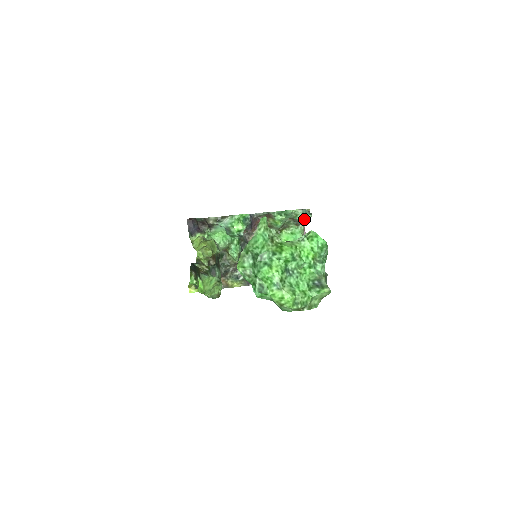
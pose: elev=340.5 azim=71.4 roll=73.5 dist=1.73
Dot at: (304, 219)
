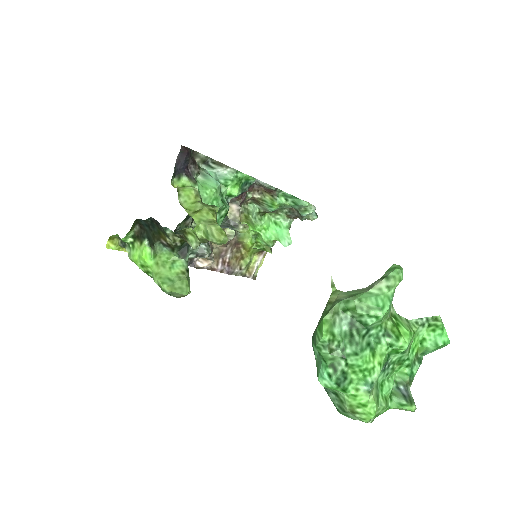
Dot at: (307, 217)
